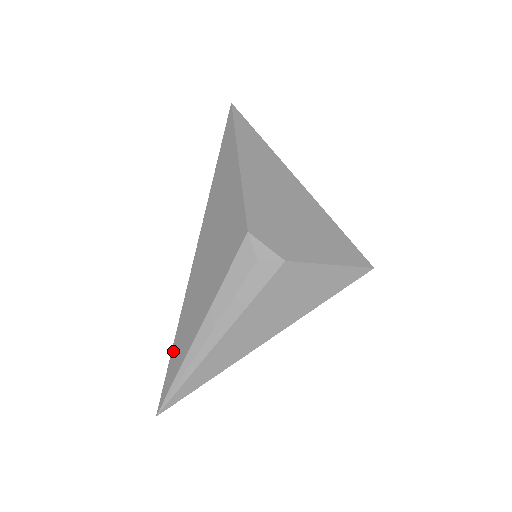
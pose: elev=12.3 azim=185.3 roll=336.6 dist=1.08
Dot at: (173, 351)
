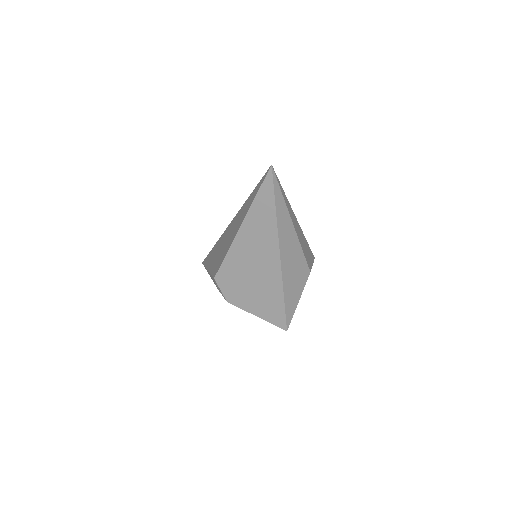
Dot at: occluded
